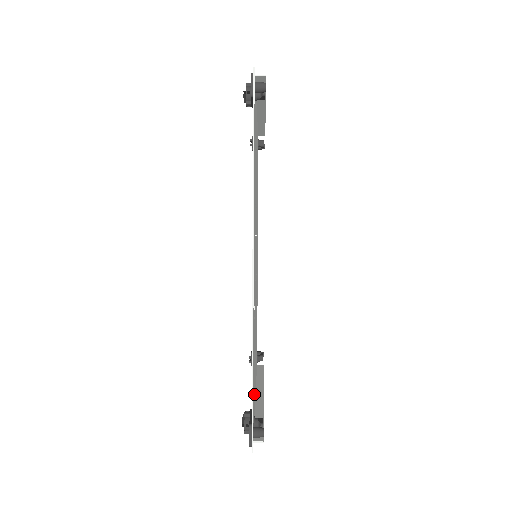
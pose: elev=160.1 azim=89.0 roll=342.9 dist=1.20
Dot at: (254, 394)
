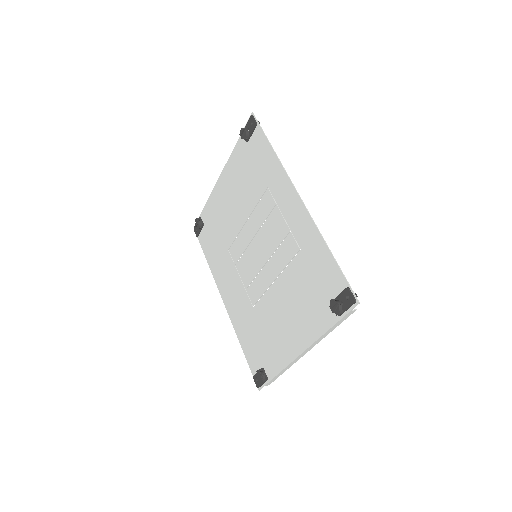
Dot at: (319, 312)
